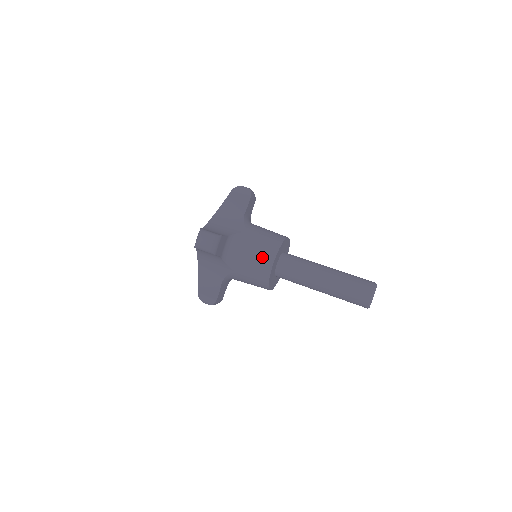
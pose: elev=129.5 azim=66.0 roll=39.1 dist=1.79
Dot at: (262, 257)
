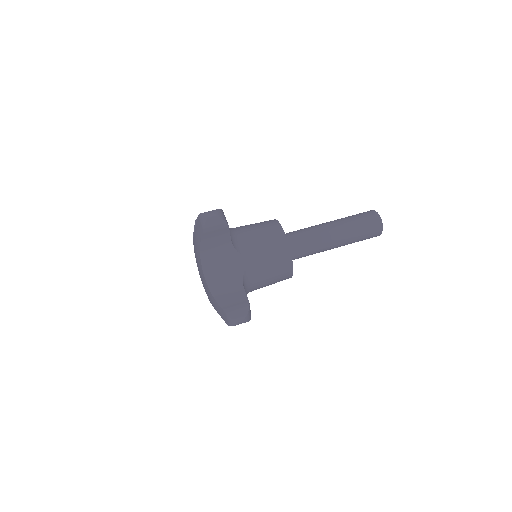
Dot at: (268, 229)
